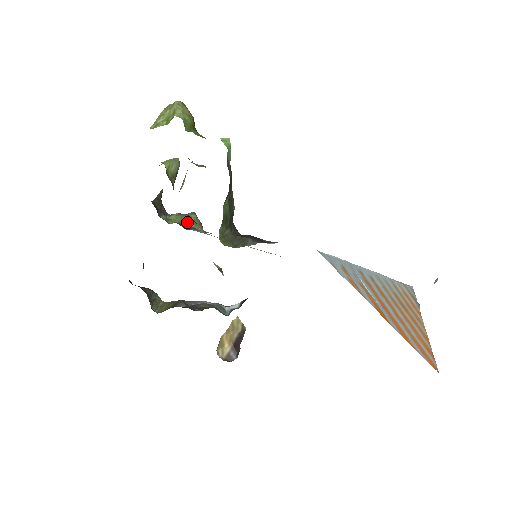
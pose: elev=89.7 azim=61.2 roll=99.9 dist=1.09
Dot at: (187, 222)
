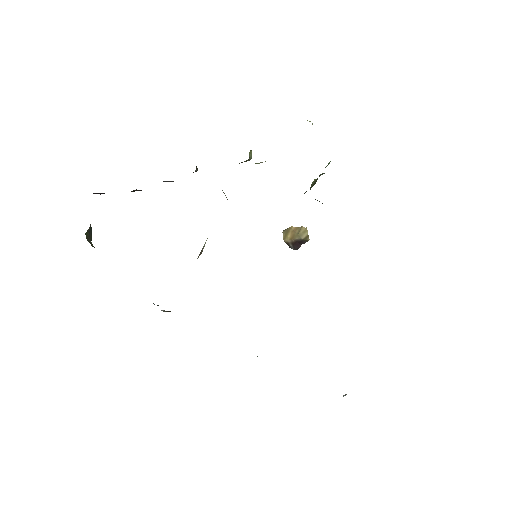
Dot at: occluded
